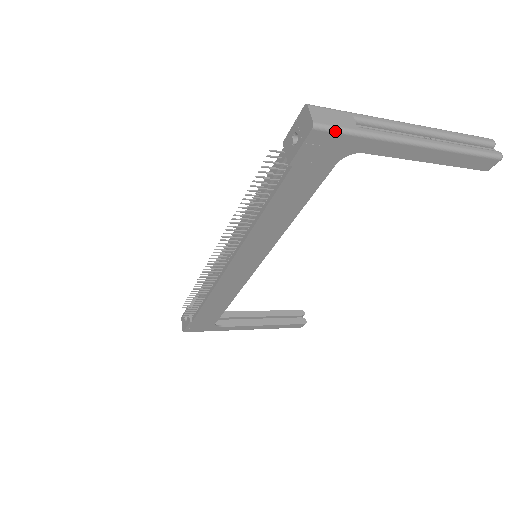
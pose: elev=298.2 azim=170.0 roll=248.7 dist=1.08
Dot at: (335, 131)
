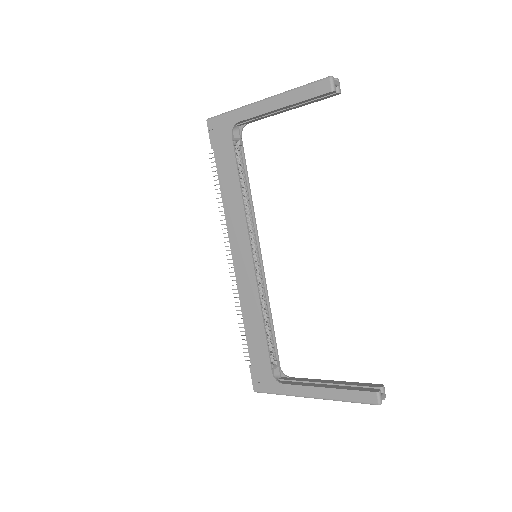
Dot at: (217, 117)
